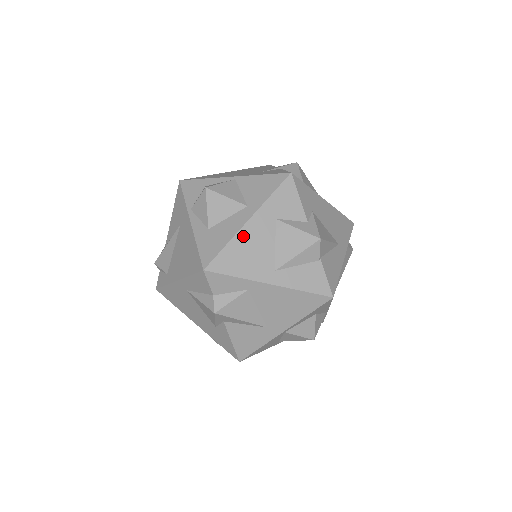
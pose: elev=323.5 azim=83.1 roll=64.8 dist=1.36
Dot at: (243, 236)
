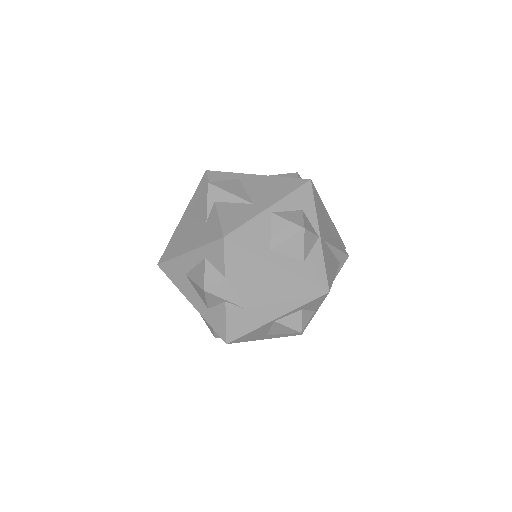
Dot at: occluded
